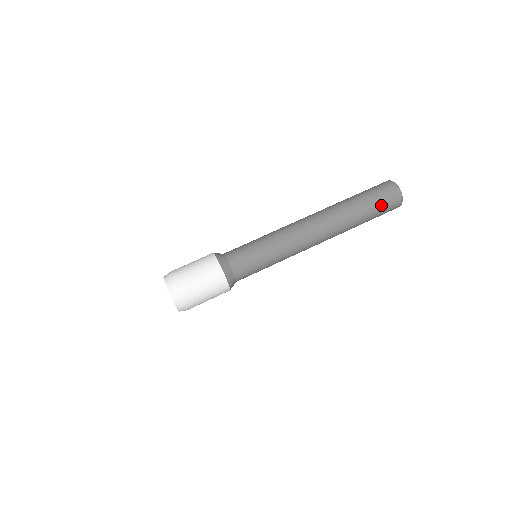
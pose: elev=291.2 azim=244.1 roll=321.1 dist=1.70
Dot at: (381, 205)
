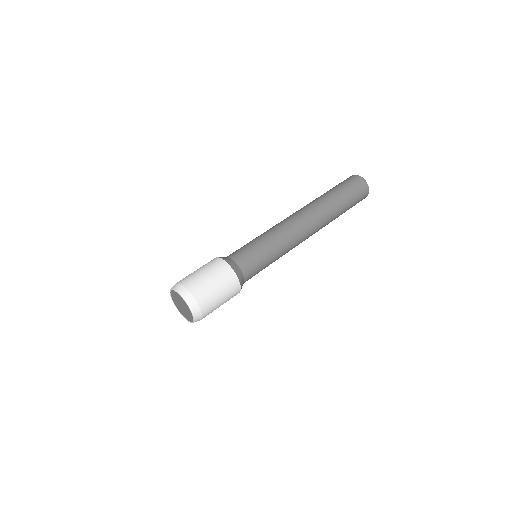
Dot at: (355, 197)
